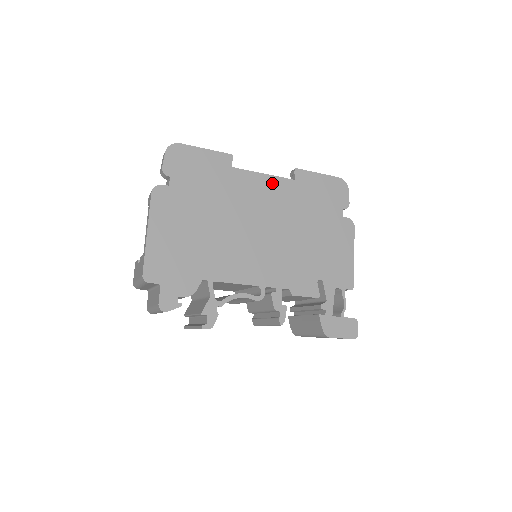
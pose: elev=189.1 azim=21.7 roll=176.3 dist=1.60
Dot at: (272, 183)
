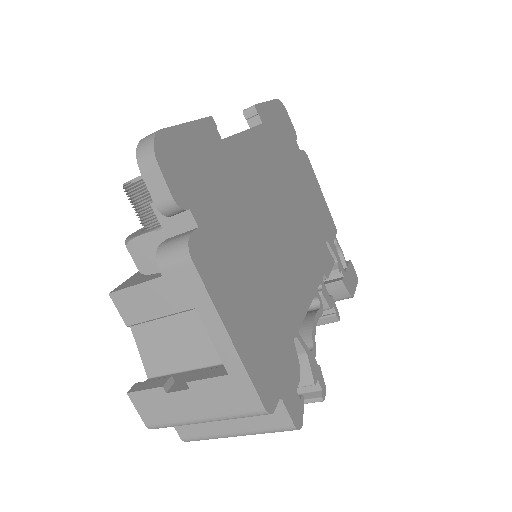
Dot at: (255, 141)
